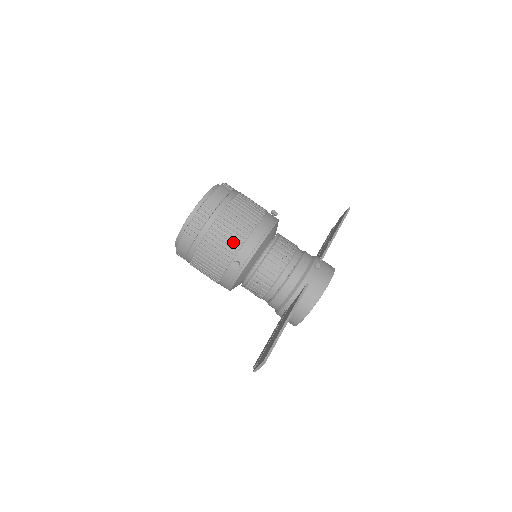
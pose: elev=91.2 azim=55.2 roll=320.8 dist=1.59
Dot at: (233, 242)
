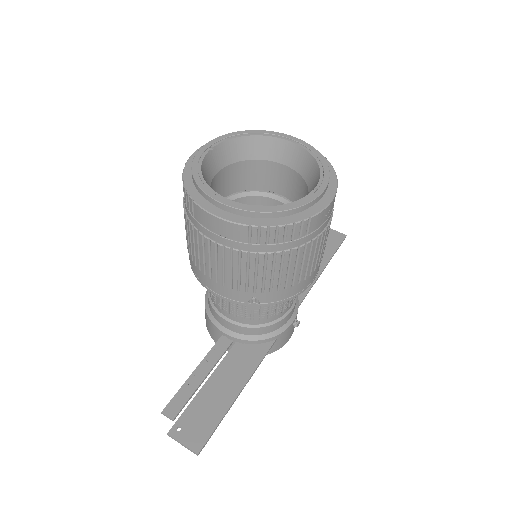
Dot at: (280, 281)
